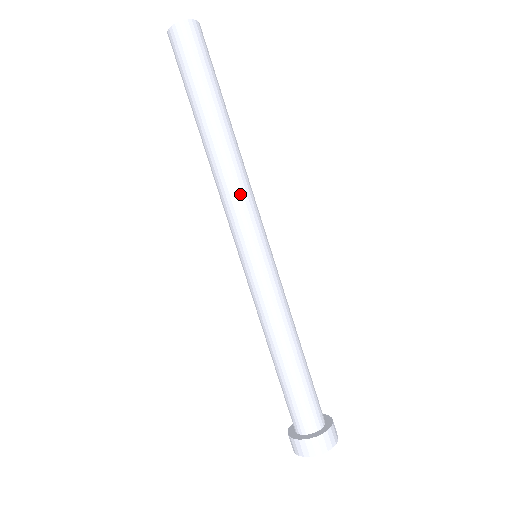
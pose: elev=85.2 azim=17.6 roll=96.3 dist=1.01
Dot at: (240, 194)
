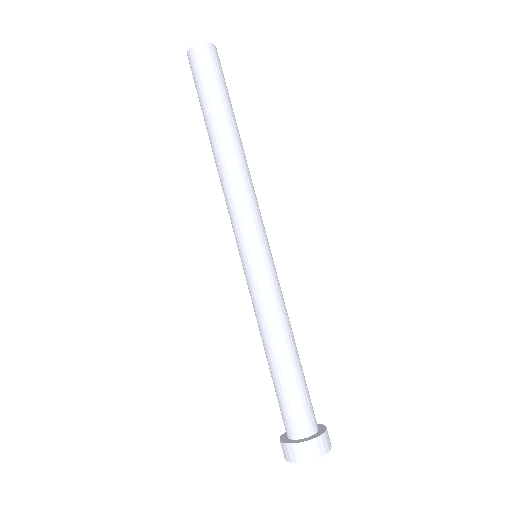
Dot at: (237, 197)
